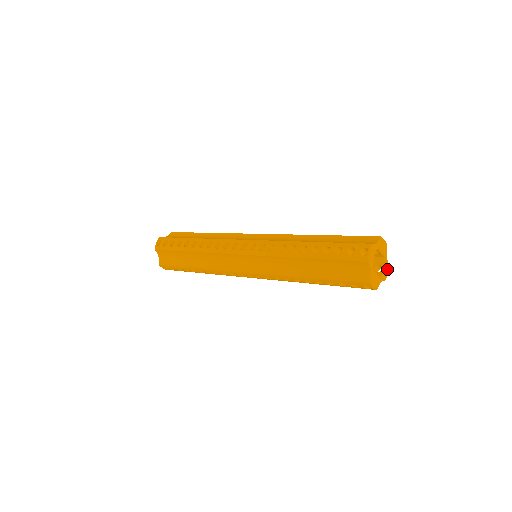
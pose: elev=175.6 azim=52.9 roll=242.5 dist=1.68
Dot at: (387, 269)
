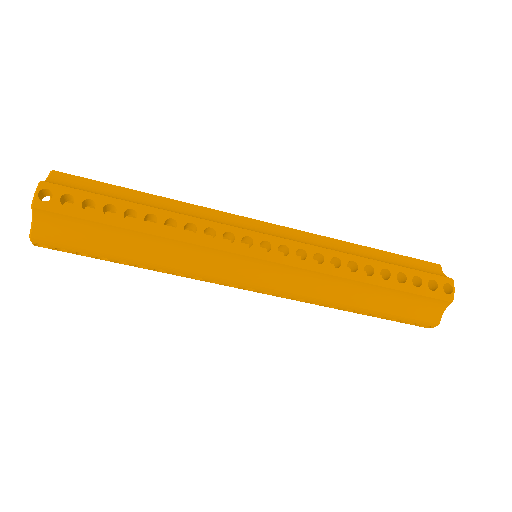
Dot at: occluded
